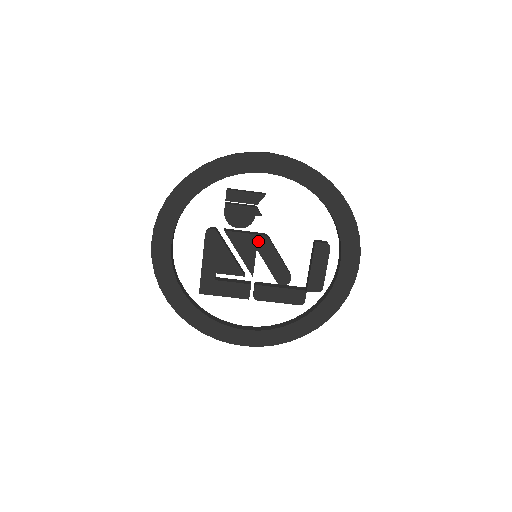
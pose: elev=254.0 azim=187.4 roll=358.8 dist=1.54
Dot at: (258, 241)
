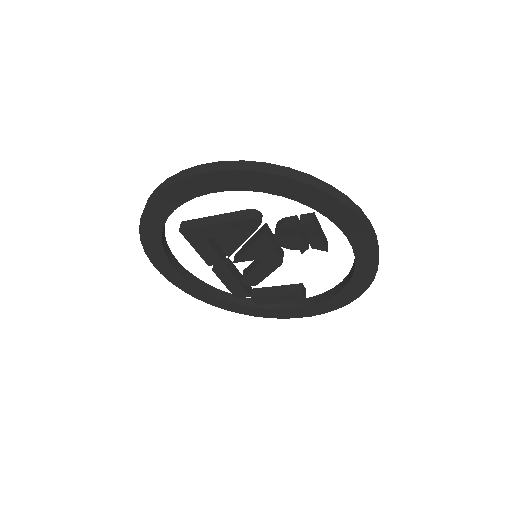
Dot at: (273, 258)
